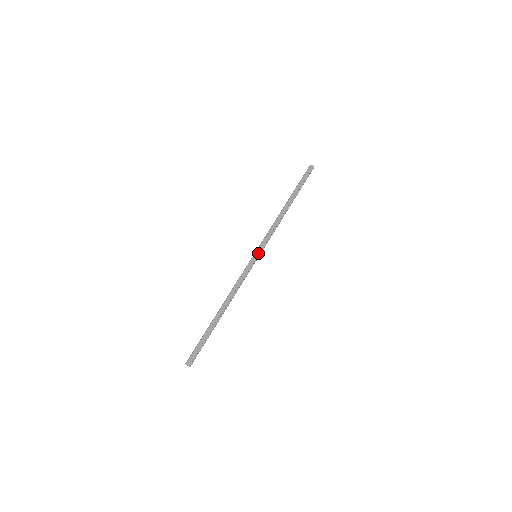
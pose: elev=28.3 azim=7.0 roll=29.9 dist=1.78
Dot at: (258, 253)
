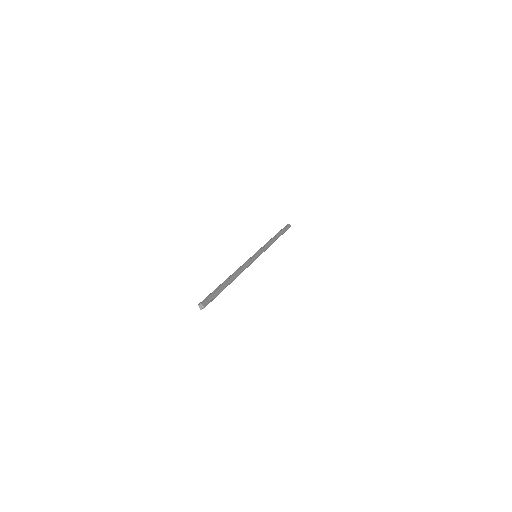
Dot at: (259, 255)
